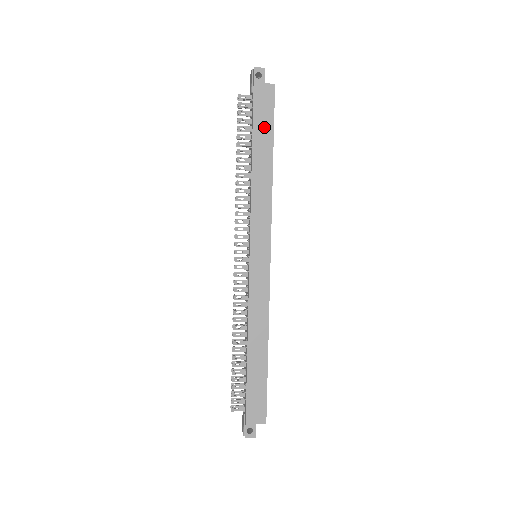
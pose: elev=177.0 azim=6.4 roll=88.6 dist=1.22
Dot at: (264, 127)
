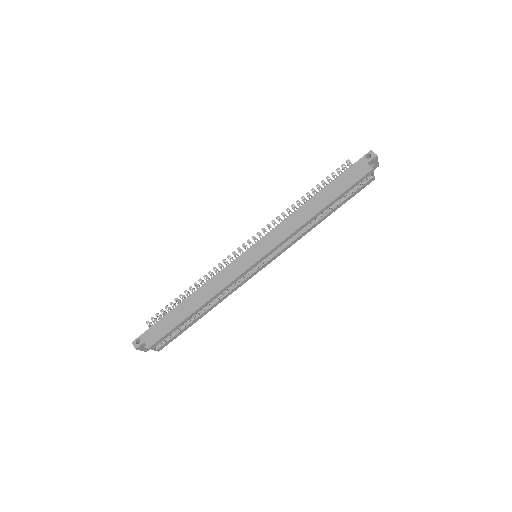
Dot at: (339, 187)
